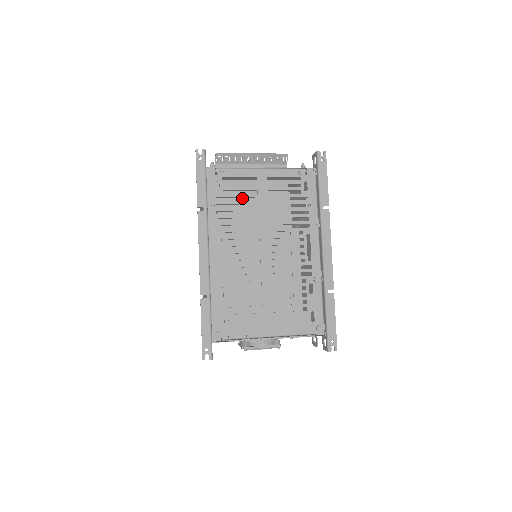
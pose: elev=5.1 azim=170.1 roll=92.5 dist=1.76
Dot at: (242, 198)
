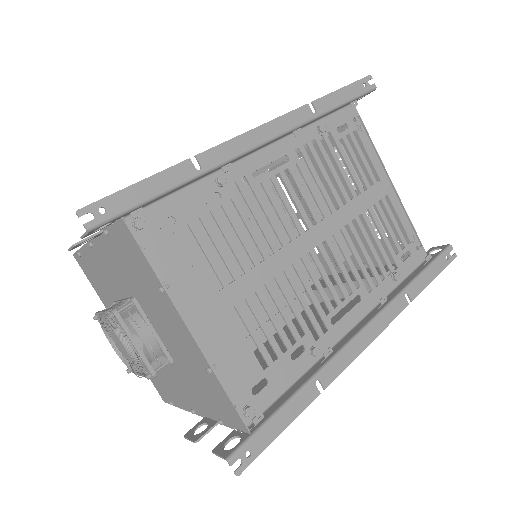
Dot at: occluded
